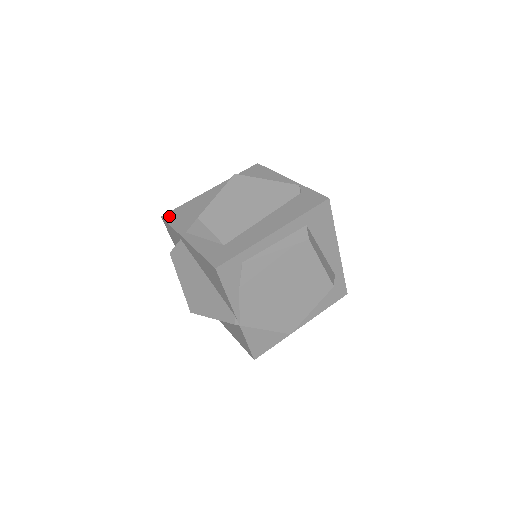
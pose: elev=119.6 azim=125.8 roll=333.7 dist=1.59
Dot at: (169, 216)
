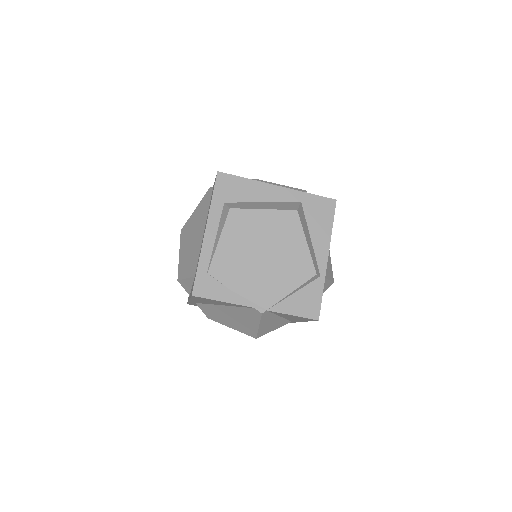
Dot at: occluded
